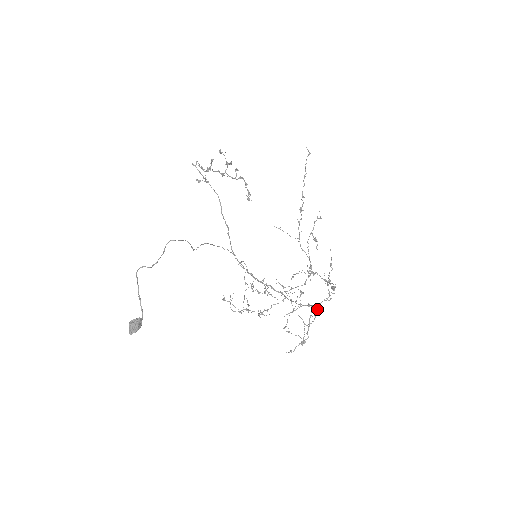
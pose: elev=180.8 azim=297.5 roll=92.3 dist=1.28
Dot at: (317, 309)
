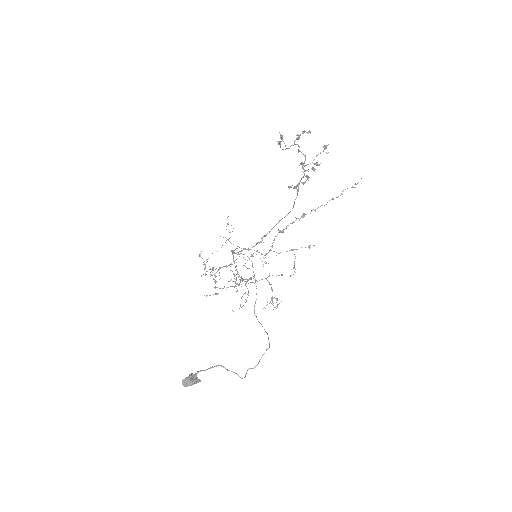
Dot at: occluded
